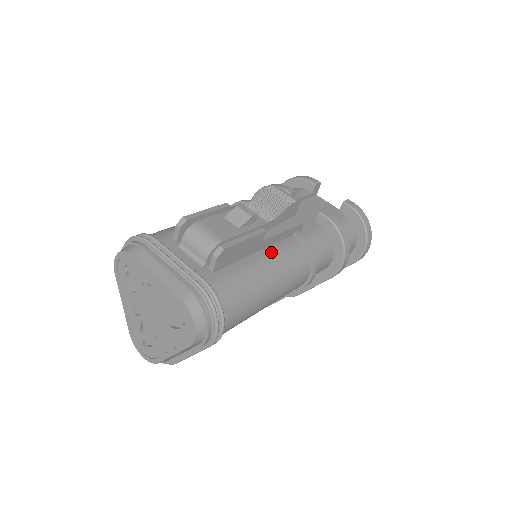
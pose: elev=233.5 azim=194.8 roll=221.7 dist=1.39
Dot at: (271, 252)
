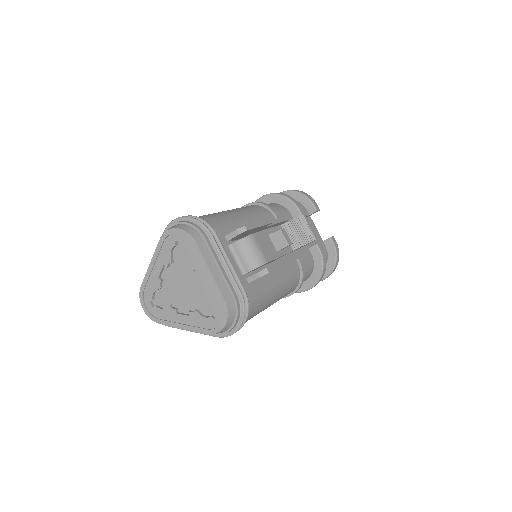
Dot at: (283, 273)
